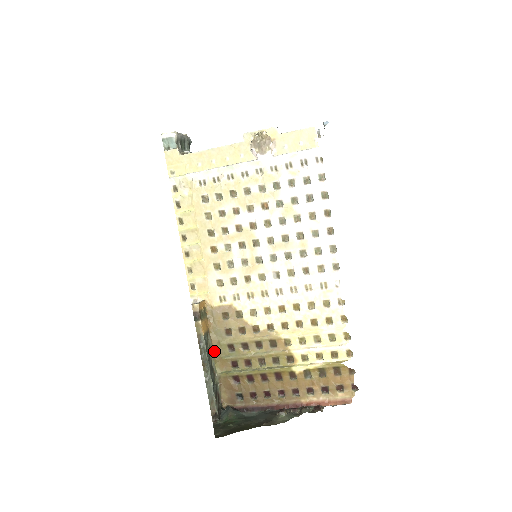
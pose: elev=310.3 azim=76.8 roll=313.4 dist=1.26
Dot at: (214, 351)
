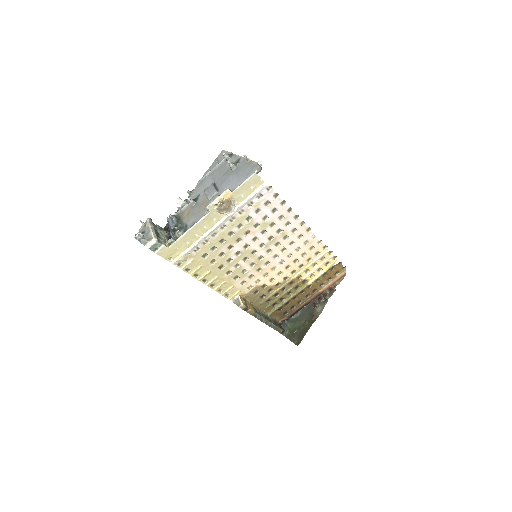
Dot at: (260, 309)
